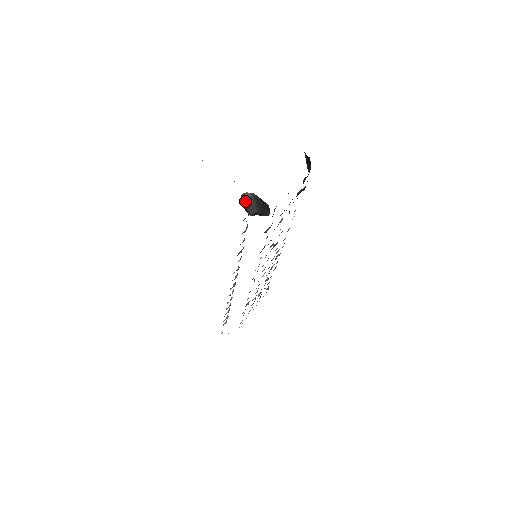
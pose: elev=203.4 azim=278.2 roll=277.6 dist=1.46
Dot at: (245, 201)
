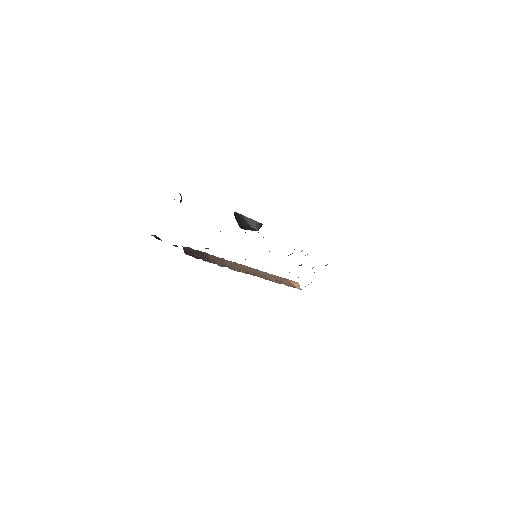
Dot at: (236, 218)
